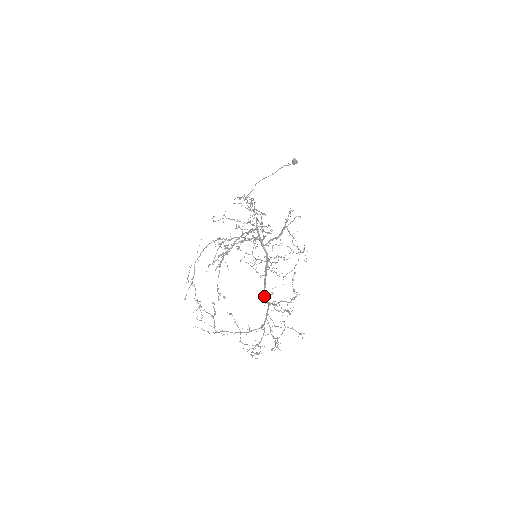
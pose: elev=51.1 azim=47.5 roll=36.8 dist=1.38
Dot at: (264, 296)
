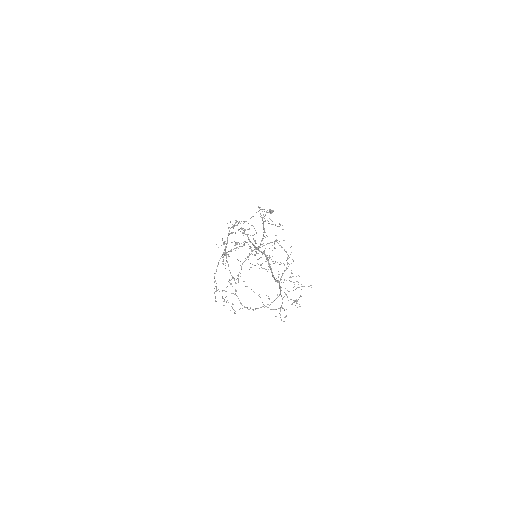
Dot at: occluded
